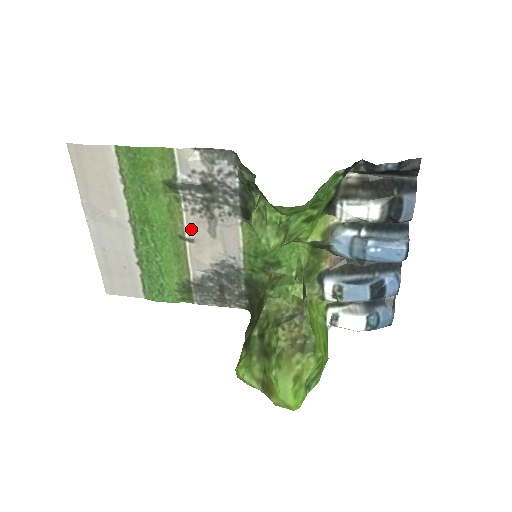
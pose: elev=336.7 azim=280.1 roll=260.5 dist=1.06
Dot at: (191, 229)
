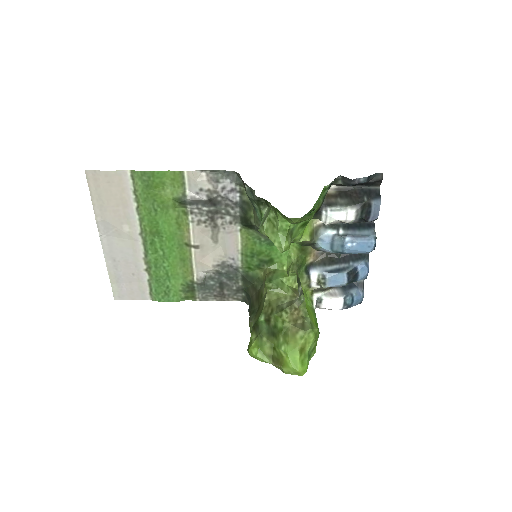
Dot at: (196, 237)
